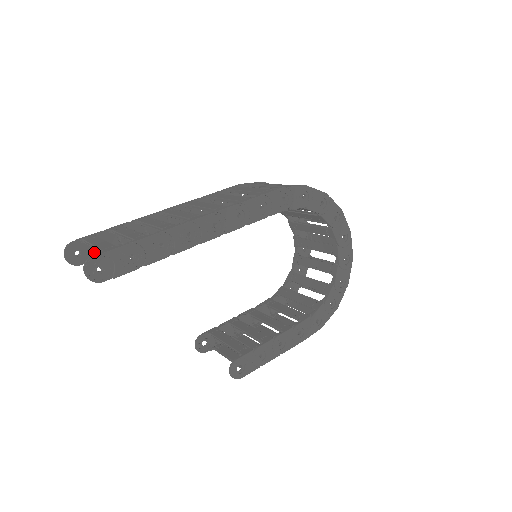
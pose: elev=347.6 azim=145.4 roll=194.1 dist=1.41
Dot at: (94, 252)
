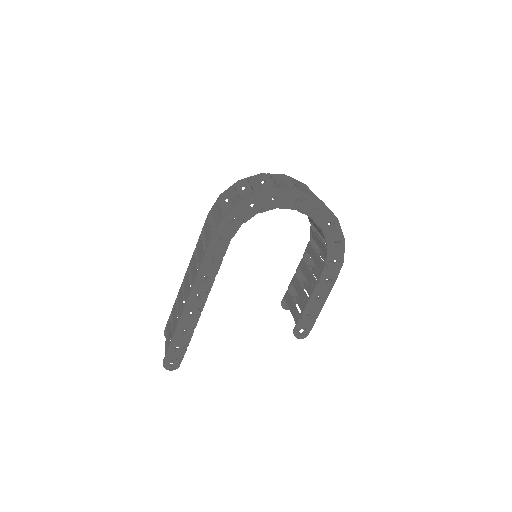
Dot at: occluded
